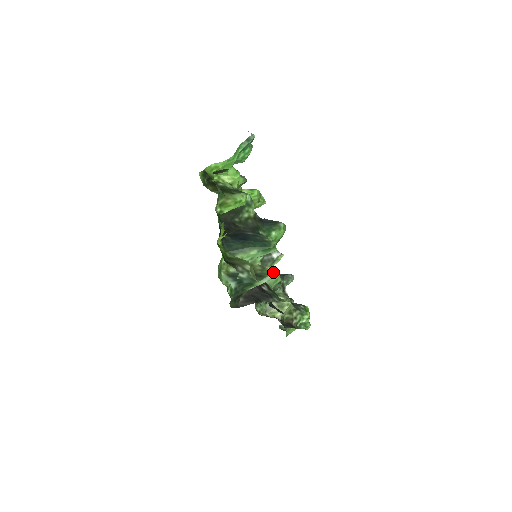
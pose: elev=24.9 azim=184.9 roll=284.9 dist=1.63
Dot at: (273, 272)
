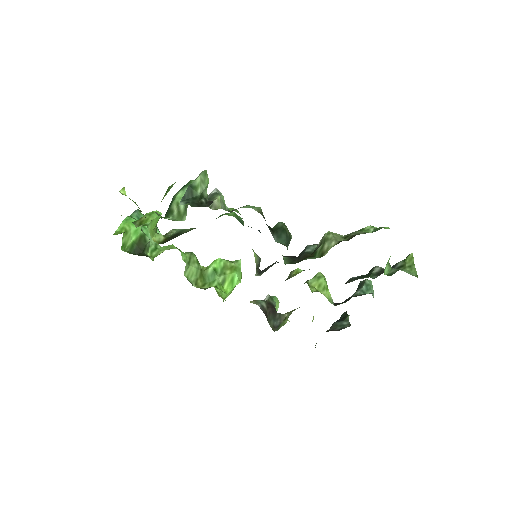
Dot at: occluded
